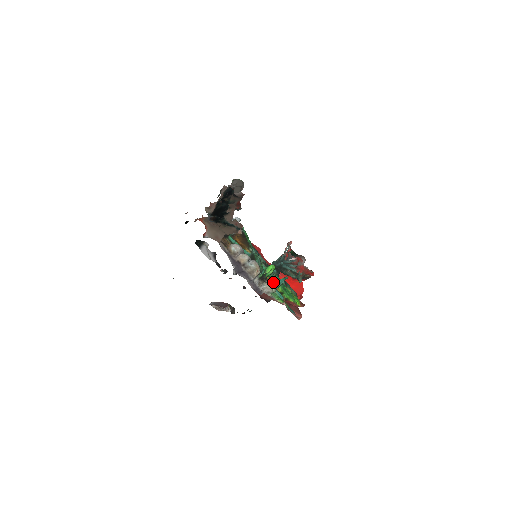
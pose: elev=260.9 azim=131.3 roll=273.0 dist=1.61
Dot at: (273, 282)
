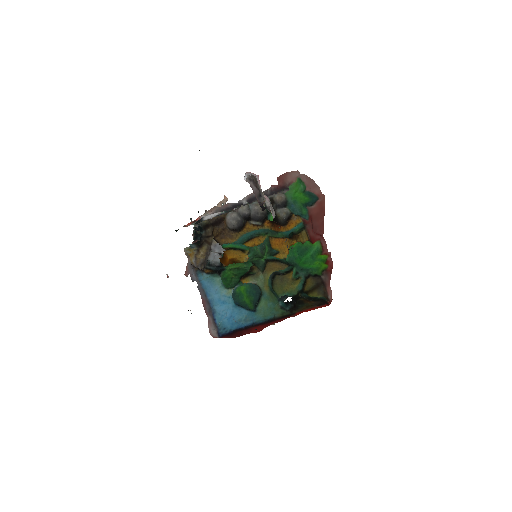
Dot at: (288, 251)
